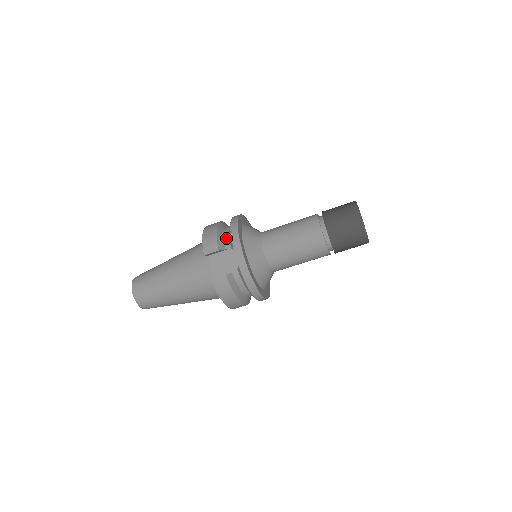
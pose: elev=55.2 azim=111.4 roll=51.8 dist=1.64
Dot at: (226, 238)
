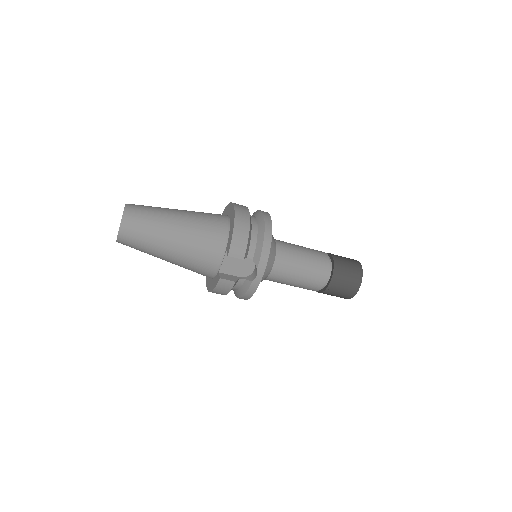
Dot at: (253, 245)
